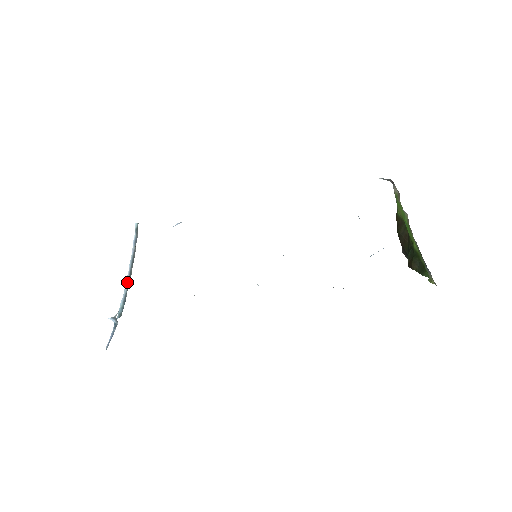
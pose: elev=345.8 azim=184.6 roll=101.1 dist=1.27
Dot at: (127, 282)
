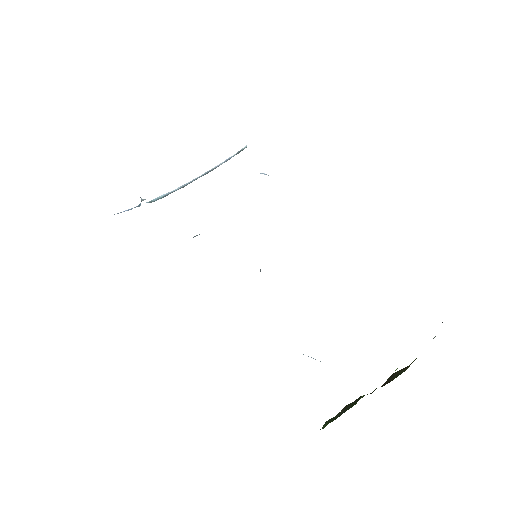
Dot at: (186, 184)
